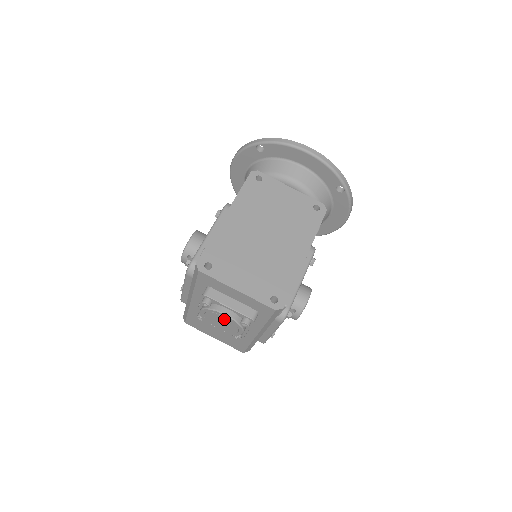
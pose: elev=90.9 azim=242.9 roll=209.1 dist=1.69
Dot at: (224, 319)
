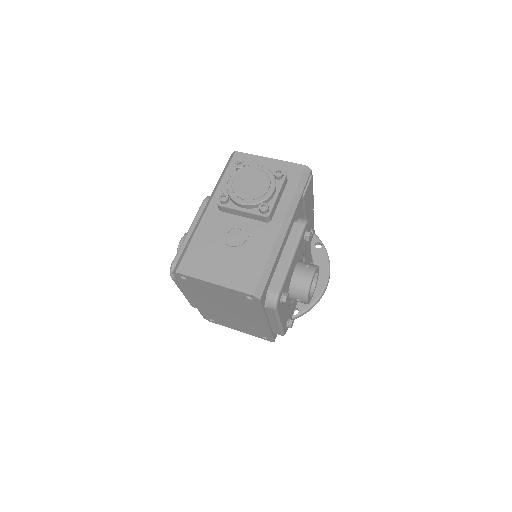
Dot at: (256, 174)
